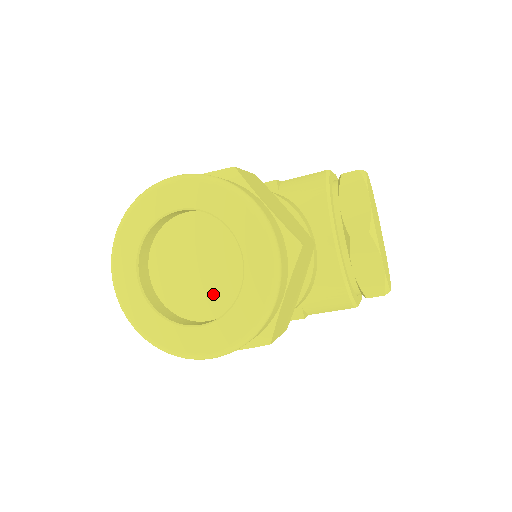
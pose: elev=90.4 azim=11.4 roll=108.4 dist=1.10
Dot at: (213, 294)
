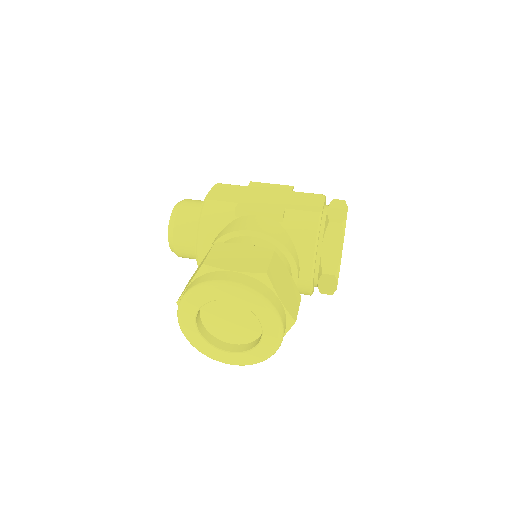
Dot at: (238, 334)
